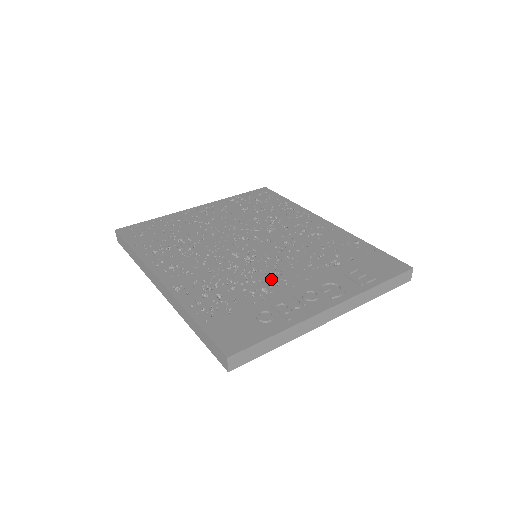
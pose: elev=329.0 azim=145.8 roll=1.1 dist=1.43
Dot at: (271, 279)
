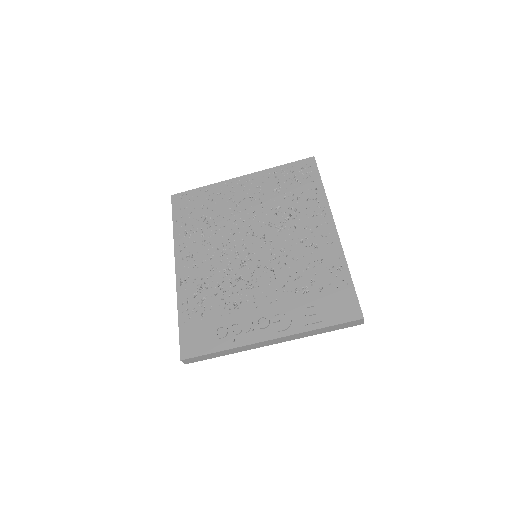
Dot at: (246, 293)
